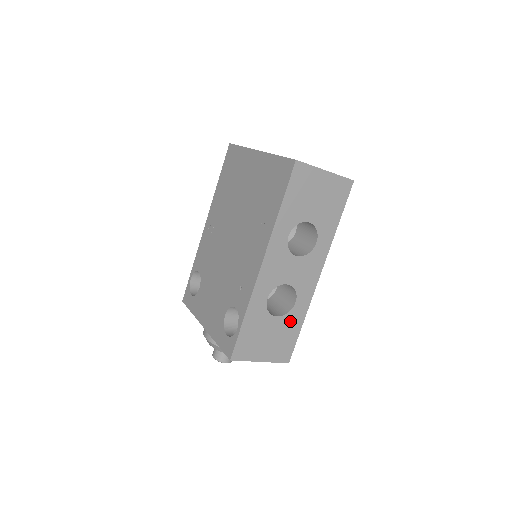
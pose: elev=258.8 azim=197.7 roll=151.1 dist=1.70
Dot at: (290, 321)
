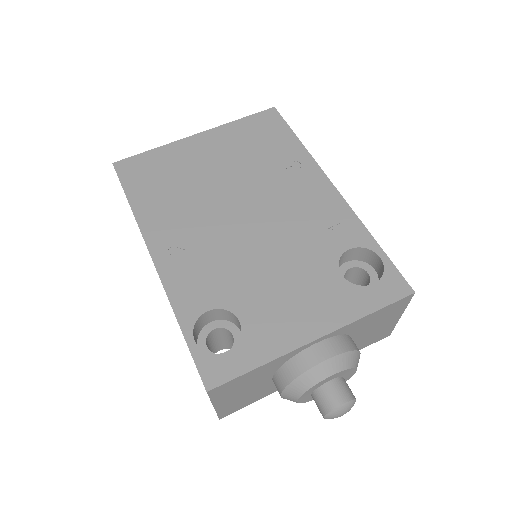
Dot at: occluded
